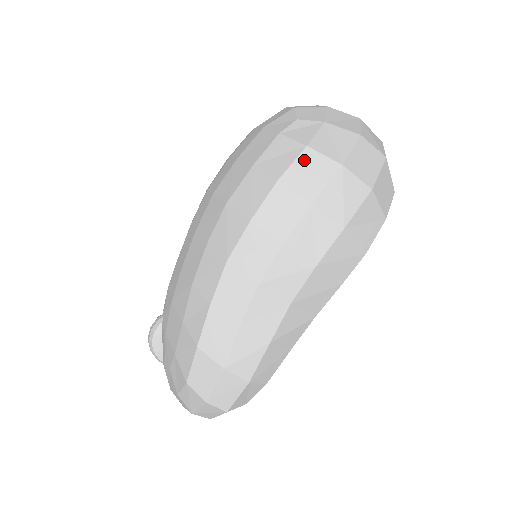
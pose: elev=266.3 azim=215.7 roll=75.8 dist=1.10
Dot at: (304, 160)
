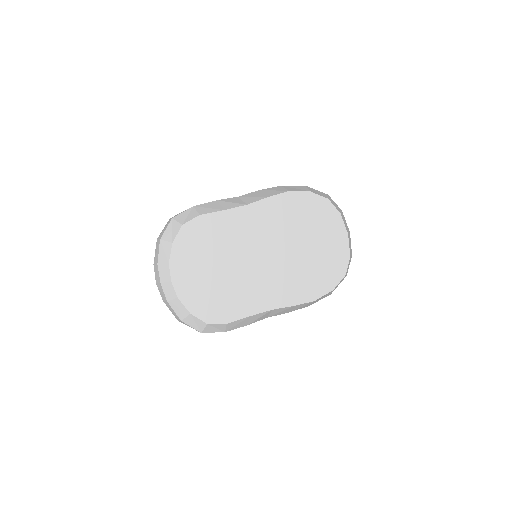
Dot at: occluded
